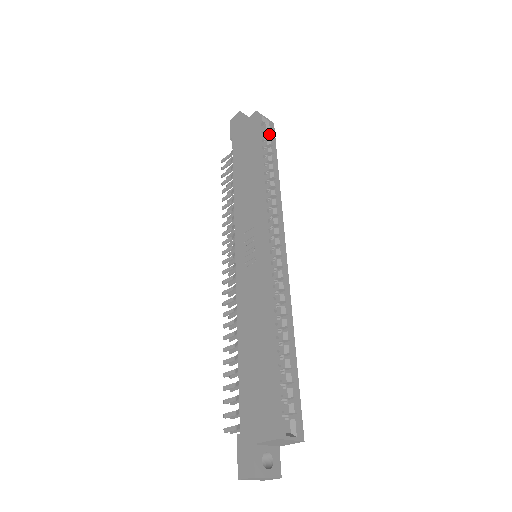
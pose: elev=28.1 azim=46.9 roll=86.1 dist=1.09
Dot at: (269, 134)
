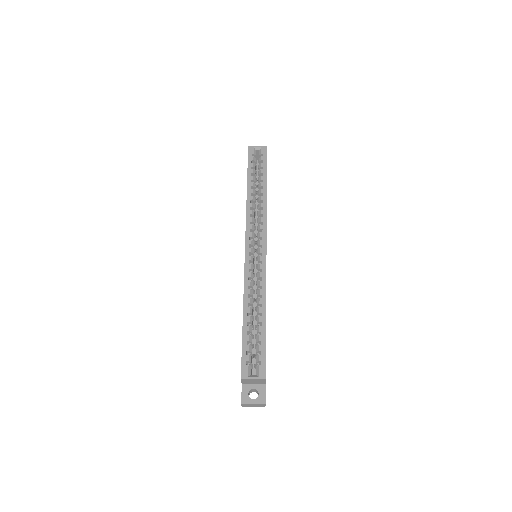
Dot at: (261, 159)
